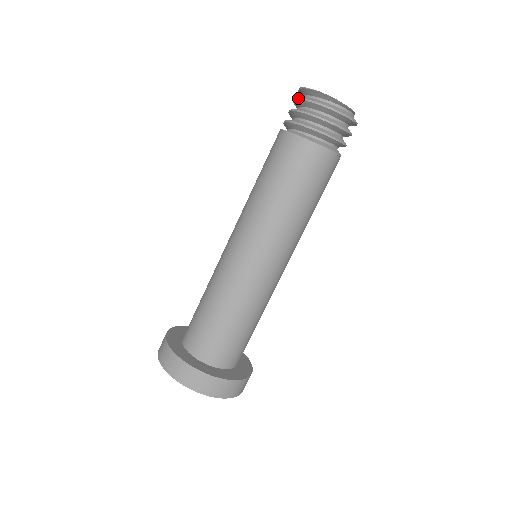
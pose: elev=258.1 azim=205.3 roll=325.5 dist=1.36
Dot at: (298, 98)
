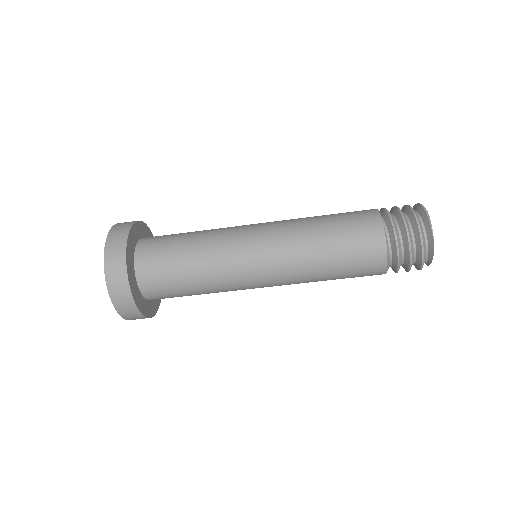
Dot at: (419, 224)
